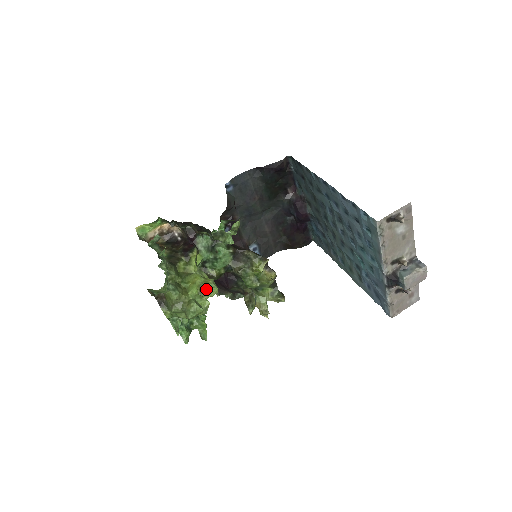
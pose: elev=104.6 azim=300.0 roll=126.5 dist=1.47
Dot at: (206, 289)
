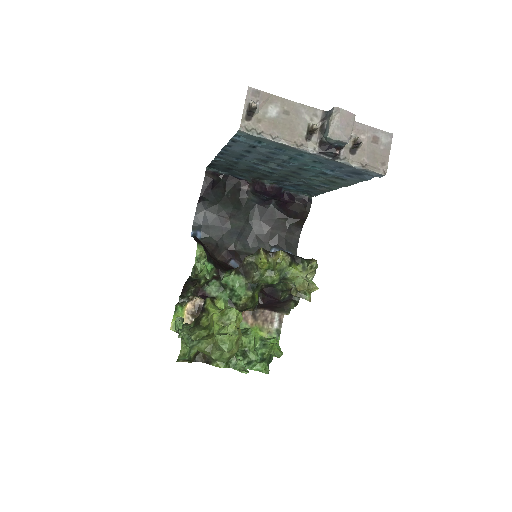
Dot at: (226, 318)
